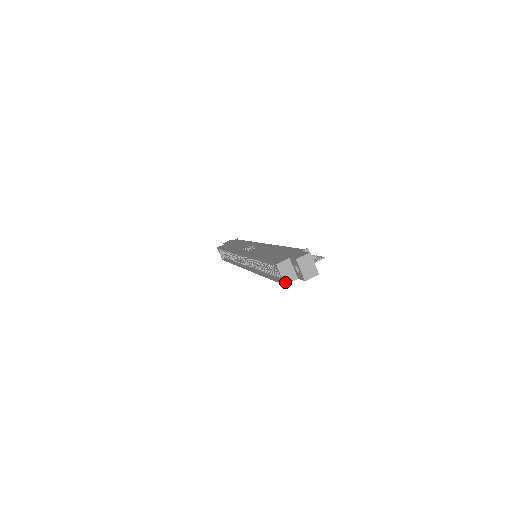
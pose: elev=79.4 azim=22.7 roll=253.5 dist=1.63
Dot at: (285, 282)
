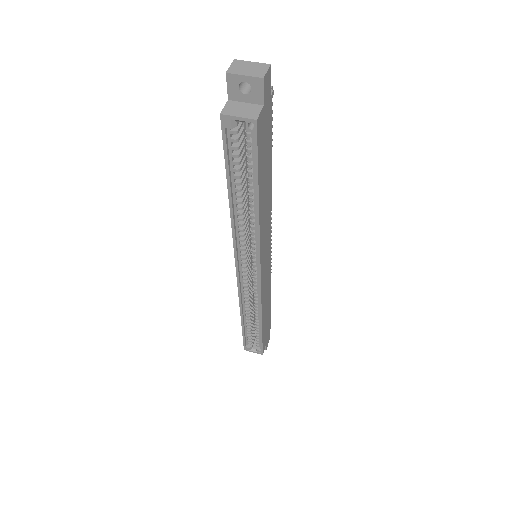
Dot at: (252, 118)
